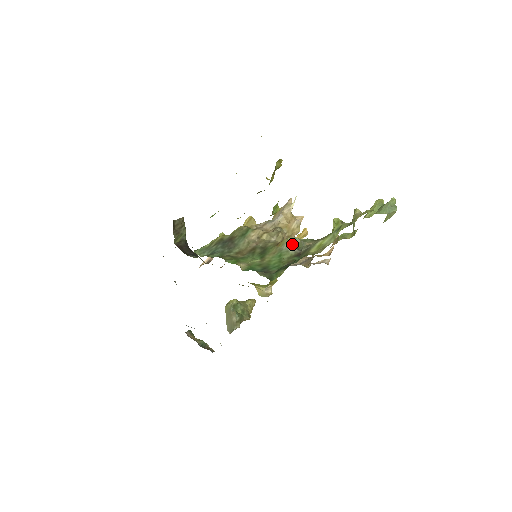
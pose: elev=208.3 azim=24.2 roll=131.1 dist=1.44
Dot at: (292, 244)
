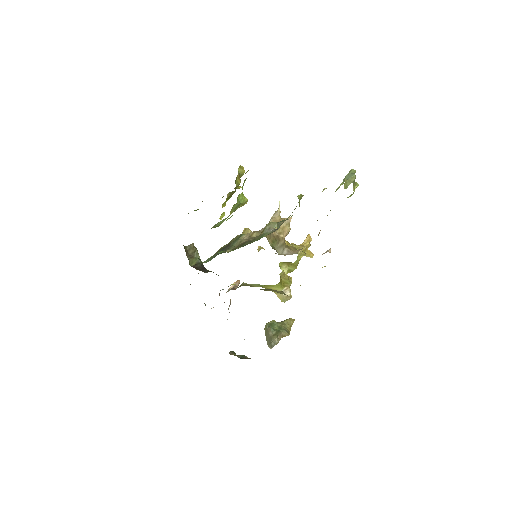
Dot at: (271, 227)
